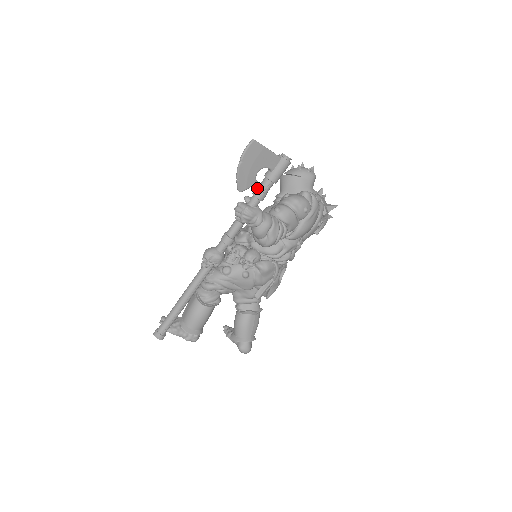
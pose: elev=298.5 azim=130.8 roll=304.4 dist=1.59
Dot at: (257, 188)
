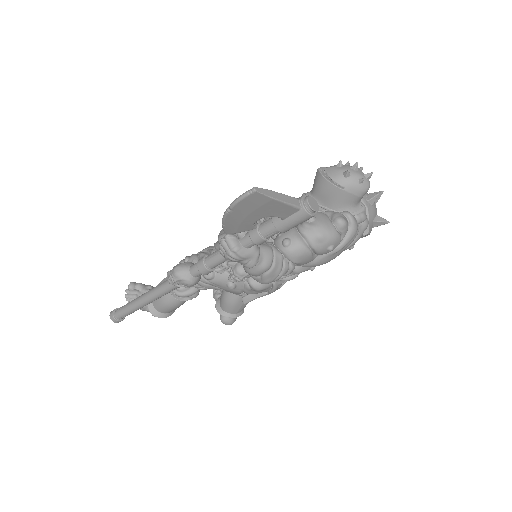
Dot at: (256, 229)
